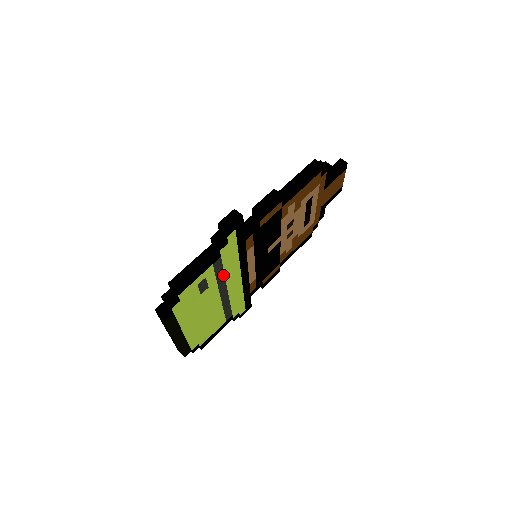
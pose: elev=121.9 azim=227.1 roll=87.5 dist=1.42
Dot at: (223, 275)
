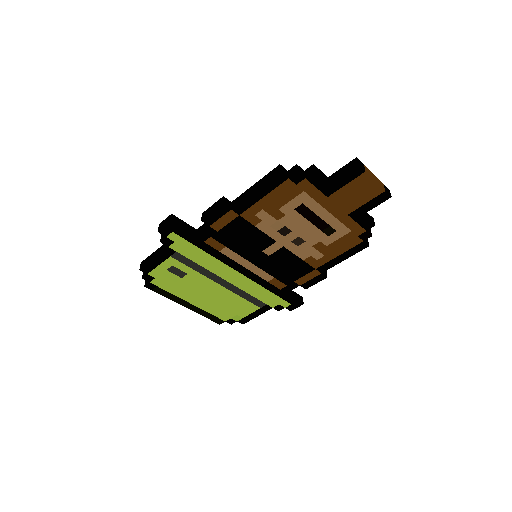
Dot at: (201, 267)
